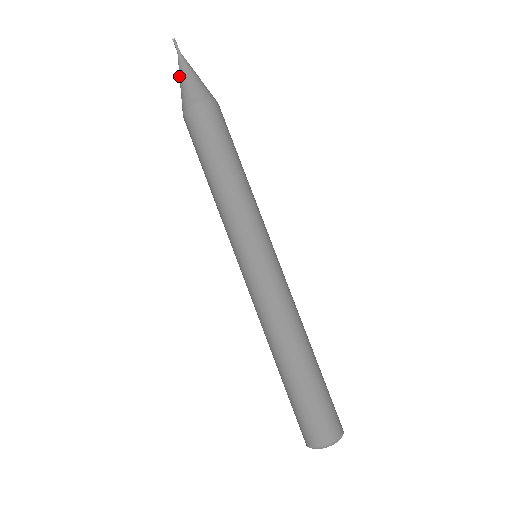
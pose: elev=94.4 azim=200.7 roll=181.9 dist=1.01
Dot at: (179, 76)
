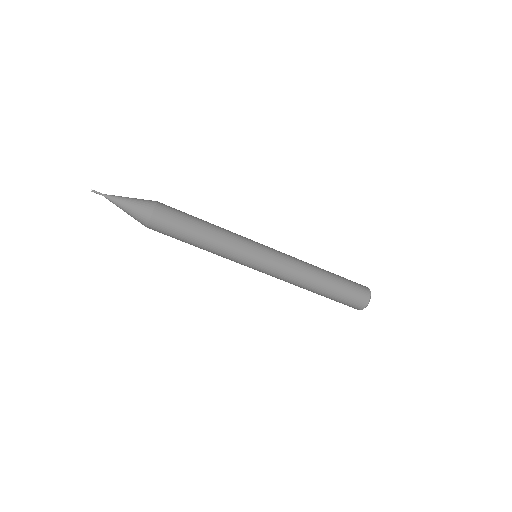
Dot at: occluded
